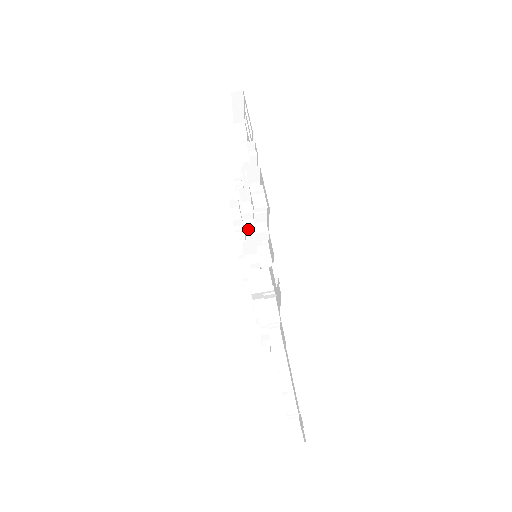
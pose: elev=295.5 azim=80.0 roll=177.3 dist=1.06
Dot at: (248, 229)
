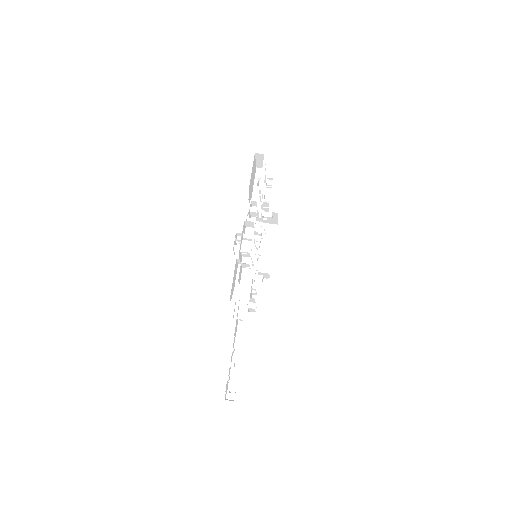
Dot at: occluded
